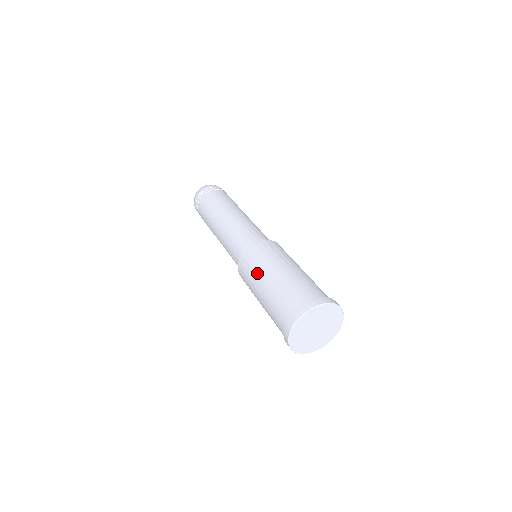
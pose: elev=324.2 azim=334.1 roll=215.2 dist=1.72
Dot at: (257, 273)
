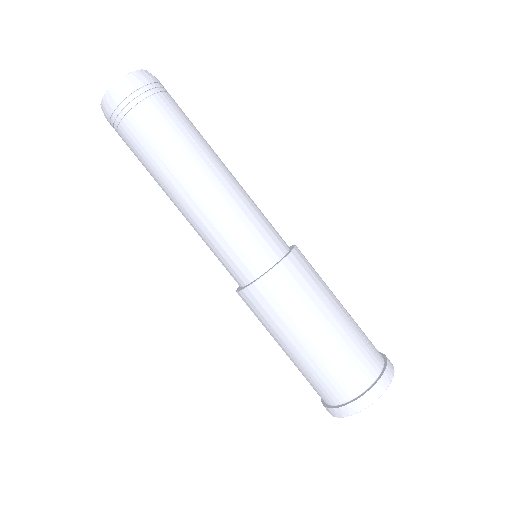
Dot at: (271, 332)
